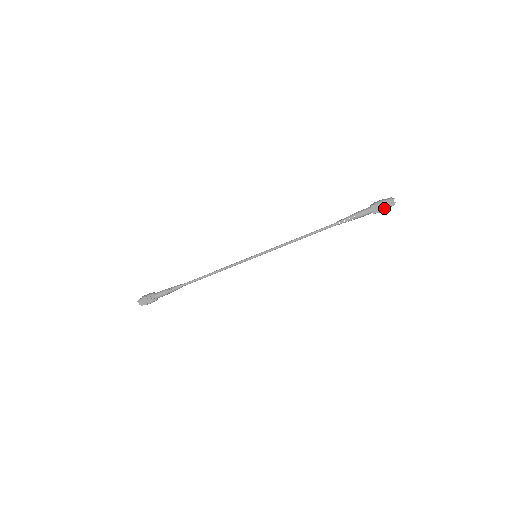
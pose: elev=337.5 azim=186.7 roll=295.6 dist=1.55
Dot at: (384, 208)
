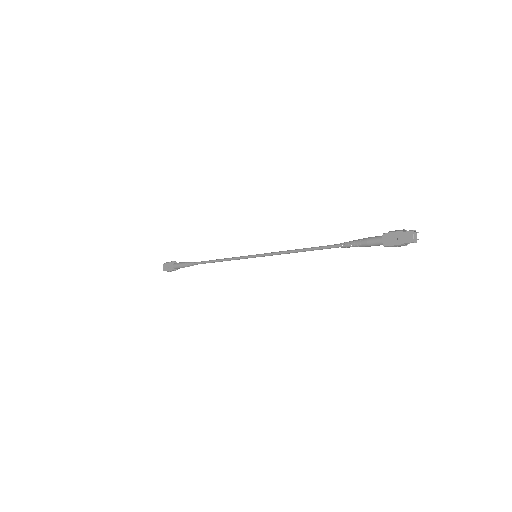
Dot at: (398, 241)
